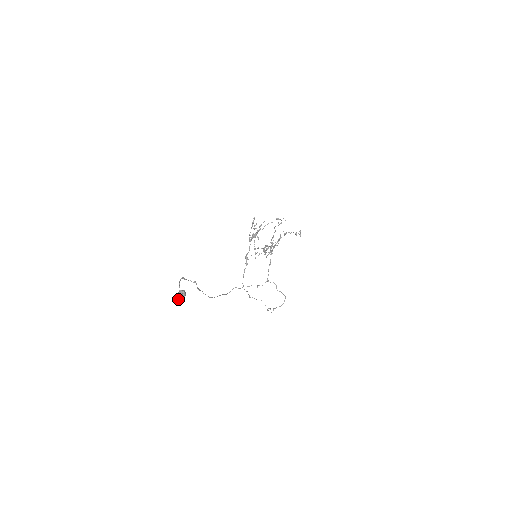
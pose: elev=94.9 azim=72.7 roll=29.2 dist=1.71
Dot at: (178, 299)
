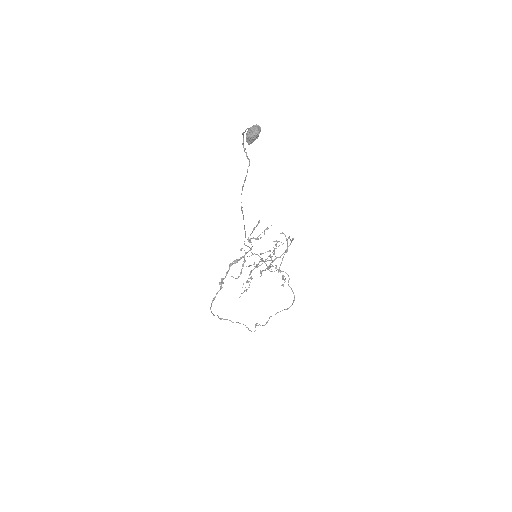
Dot at: (249, 133)
